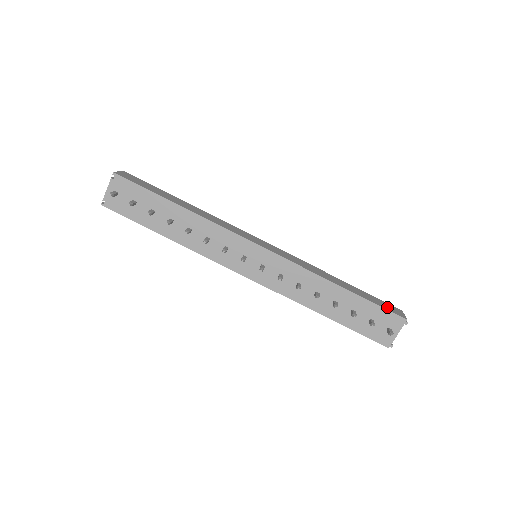
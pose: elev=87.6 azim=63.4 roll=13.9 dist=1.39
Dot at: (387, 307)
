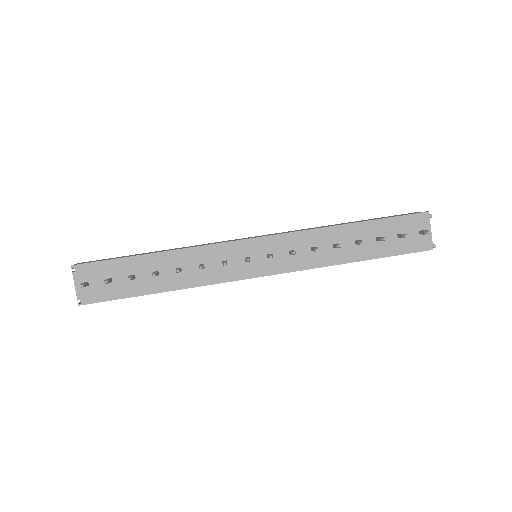
Dot at: occluded
